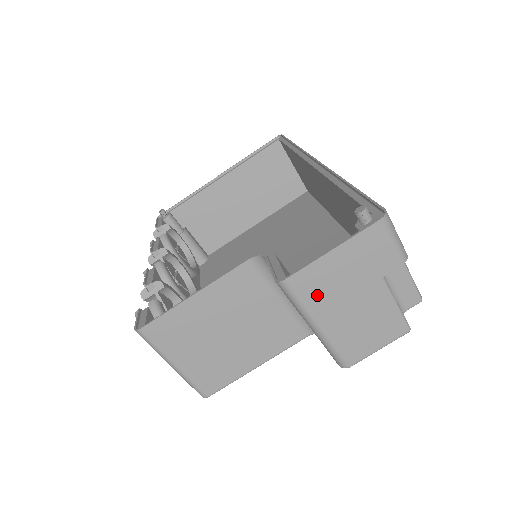
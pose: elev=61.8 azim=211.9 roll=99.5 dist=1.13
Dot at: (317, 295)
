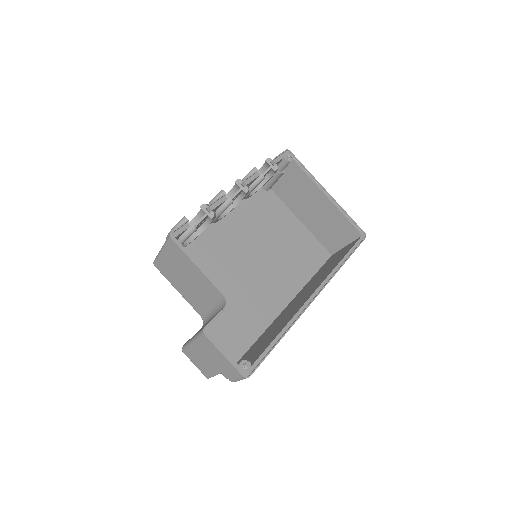
Dot at: (204, 346)
